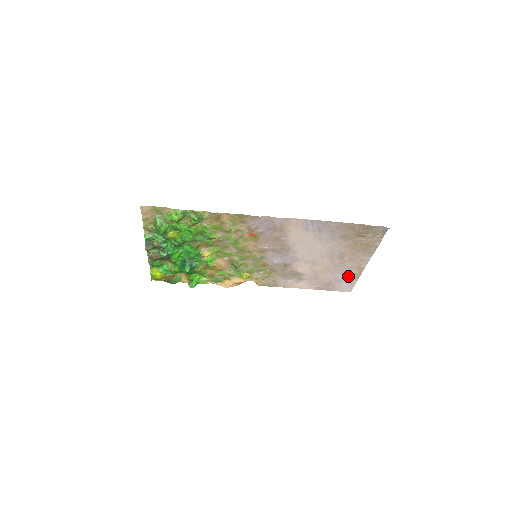
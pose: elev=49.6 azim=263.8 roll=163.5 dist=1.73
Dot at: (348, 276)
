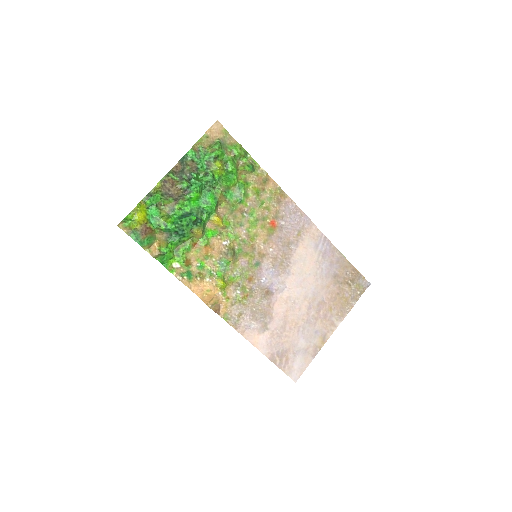
Dot at: (308, 347)
